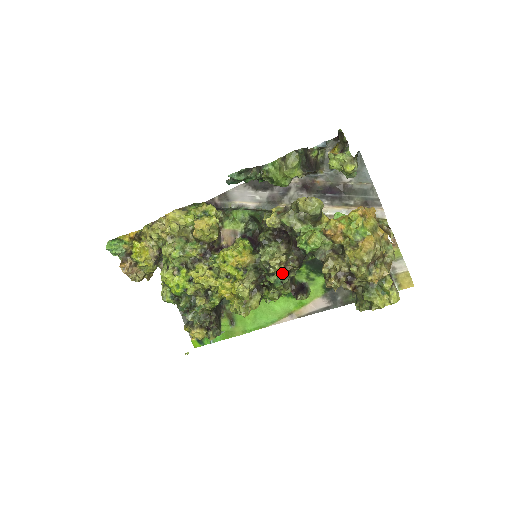
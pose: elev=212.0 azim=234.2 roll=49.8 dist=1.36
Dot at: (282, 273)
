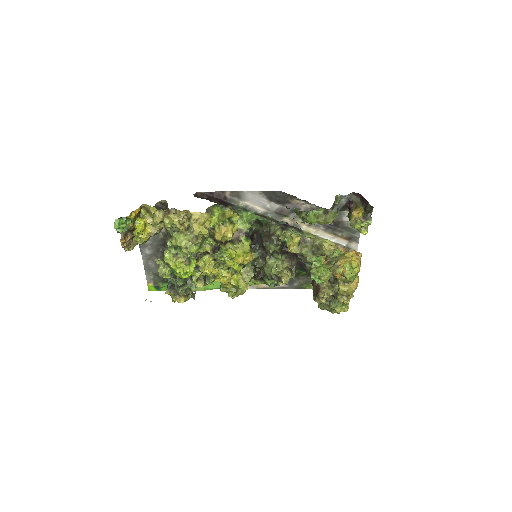
Dot at: occluded
